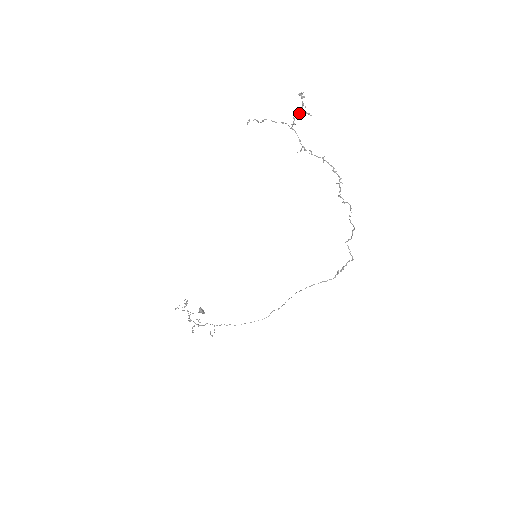
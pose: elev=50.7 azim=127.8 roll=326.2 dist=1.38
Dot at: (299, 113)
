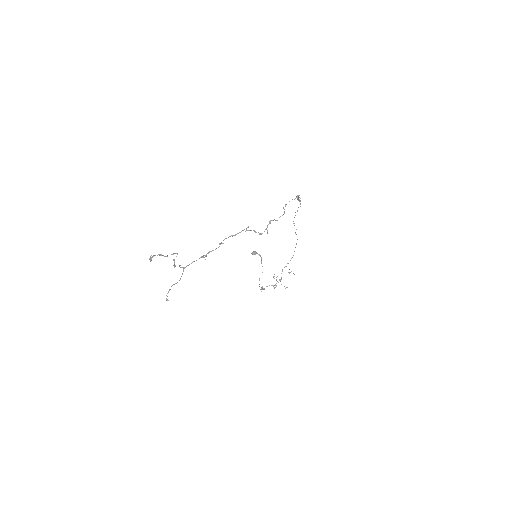
Dot at: (173, 265)
